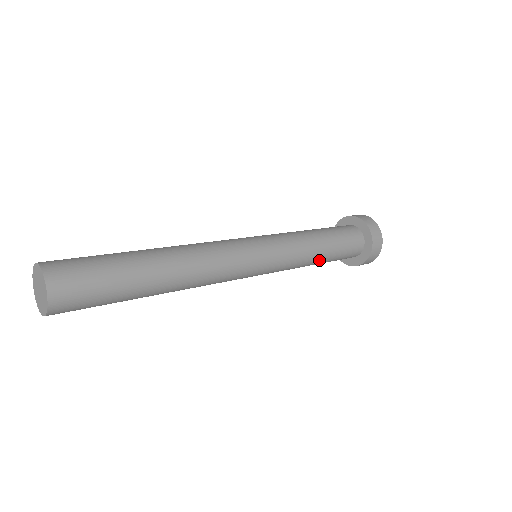
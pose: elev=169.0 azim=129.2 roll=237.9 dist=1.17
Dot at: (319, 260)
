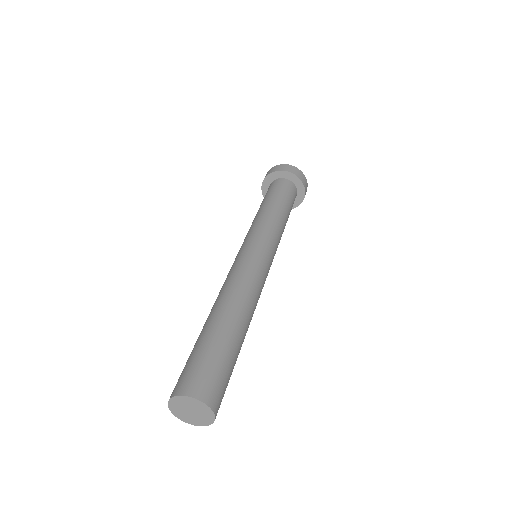
Dot at: (285, 217)
